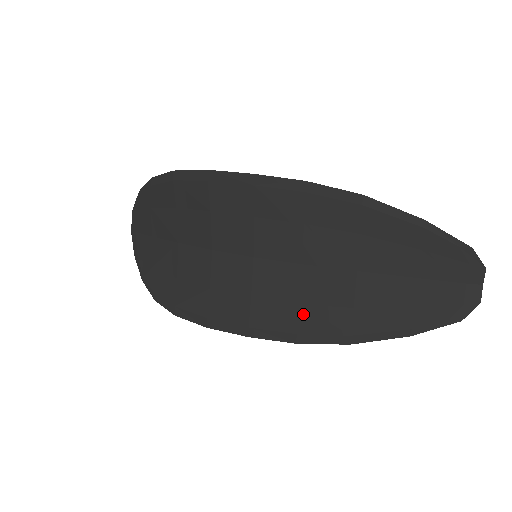
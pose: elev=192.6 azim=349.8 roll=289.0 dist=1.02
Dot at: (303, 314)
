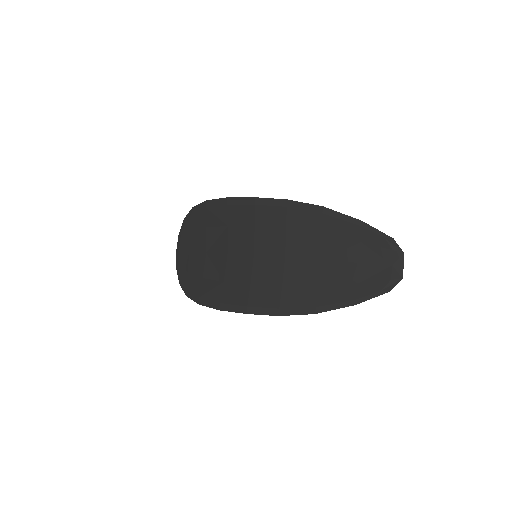
Dot at: (284, 294)
